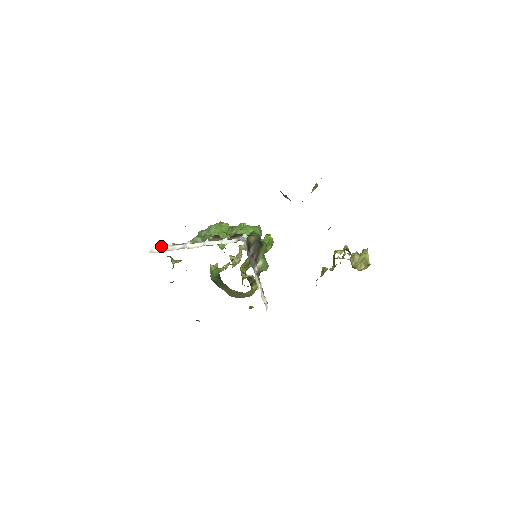
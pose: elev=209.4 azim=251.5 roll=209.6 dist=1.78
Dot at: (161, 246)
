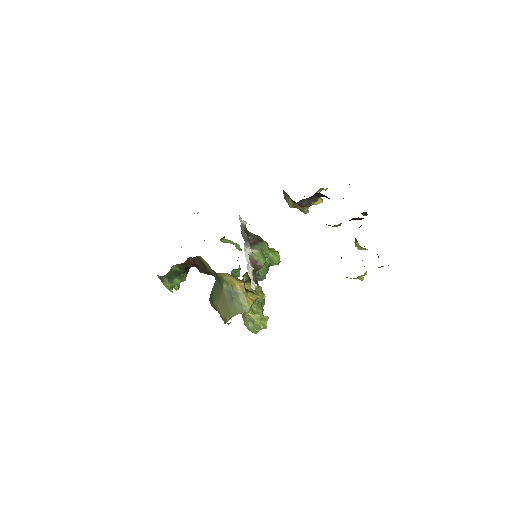
Dot at: occluded
